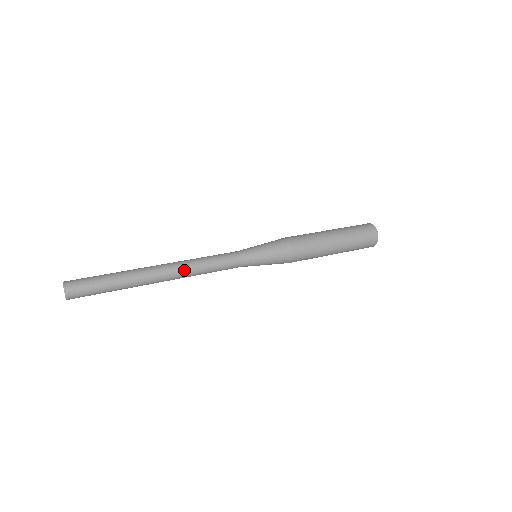
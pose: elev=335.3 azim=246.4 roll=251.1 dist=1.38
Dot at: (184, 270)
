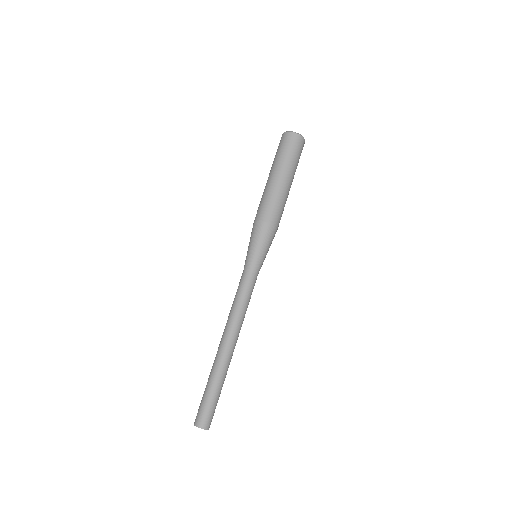
Dot at: occluded
